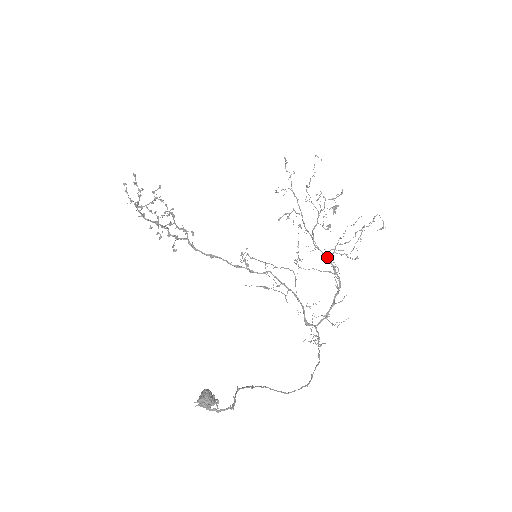
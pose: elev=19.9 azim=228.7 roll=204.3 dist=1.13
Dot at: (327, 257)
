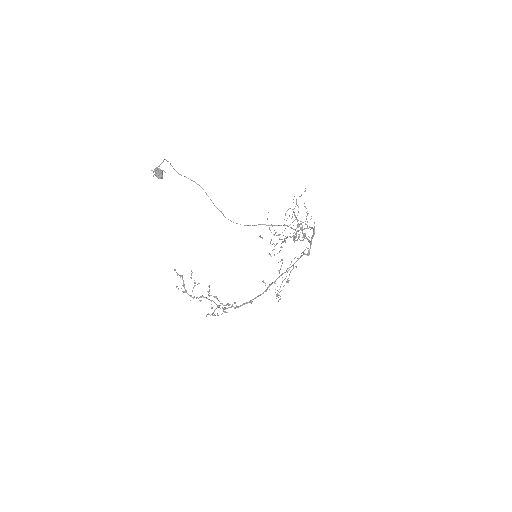
Dot at: occluded
